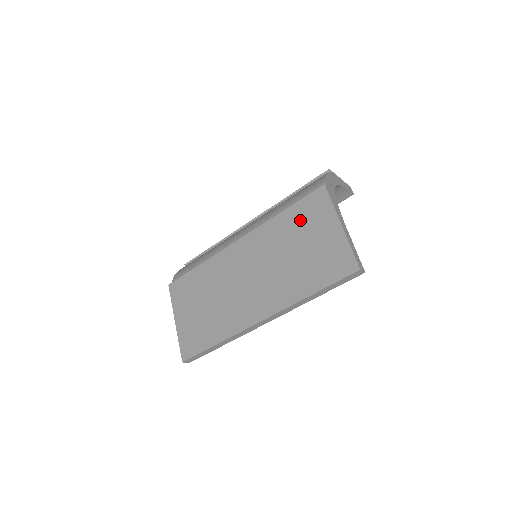
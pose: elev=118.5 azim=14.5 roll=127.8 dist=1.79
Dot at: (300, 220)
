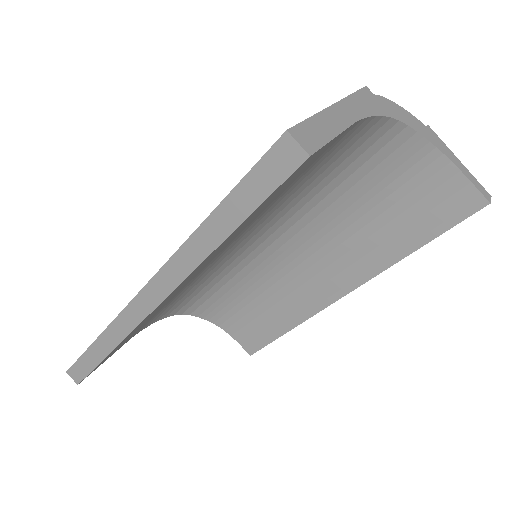
Dot at: occluded
